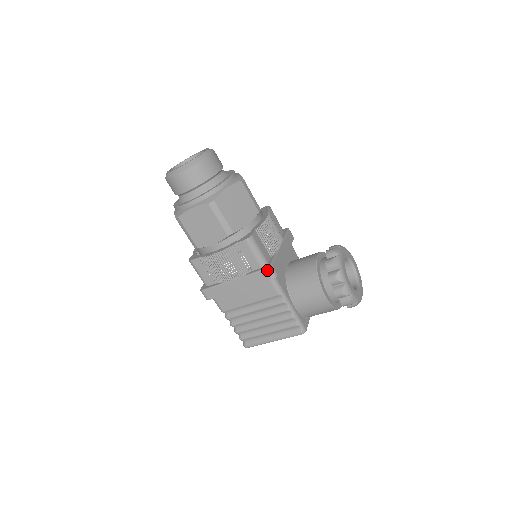
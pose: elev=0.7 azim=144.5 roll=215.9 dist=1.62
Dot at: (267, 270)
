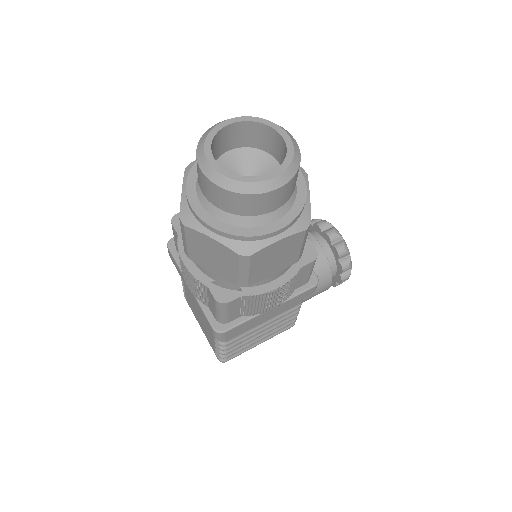
Dot at: occluded
